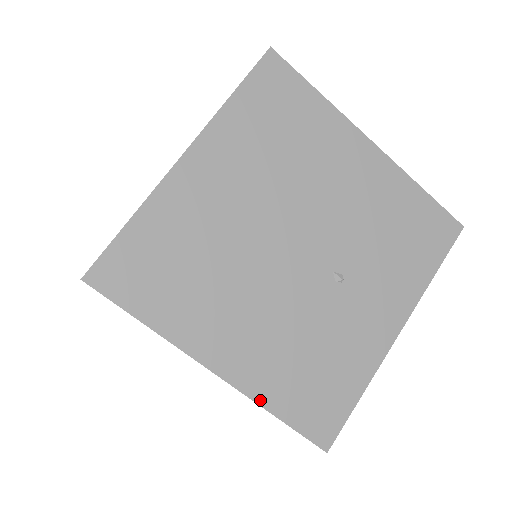
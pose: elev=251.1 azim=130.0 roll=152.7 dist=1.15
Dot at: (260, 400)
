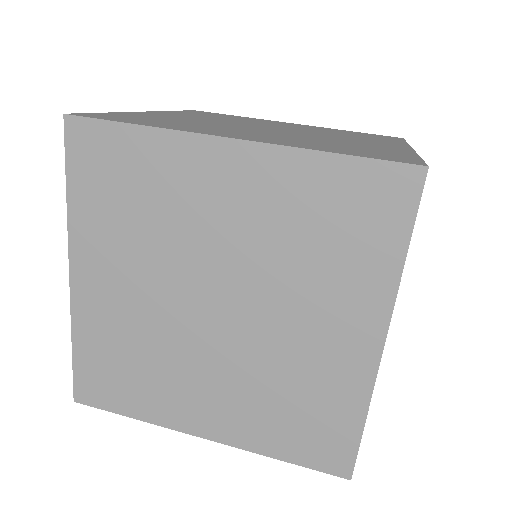
Dot at: (371, 397)
